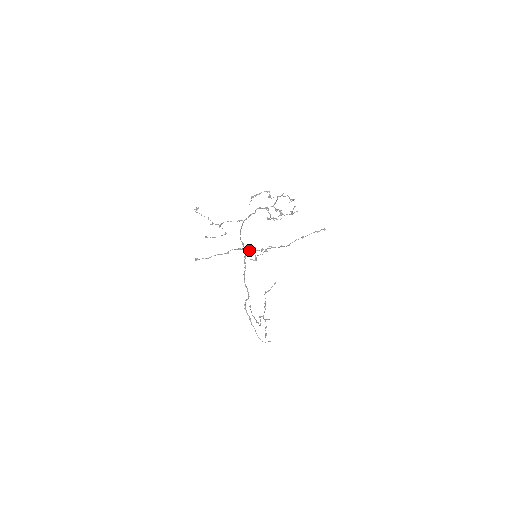
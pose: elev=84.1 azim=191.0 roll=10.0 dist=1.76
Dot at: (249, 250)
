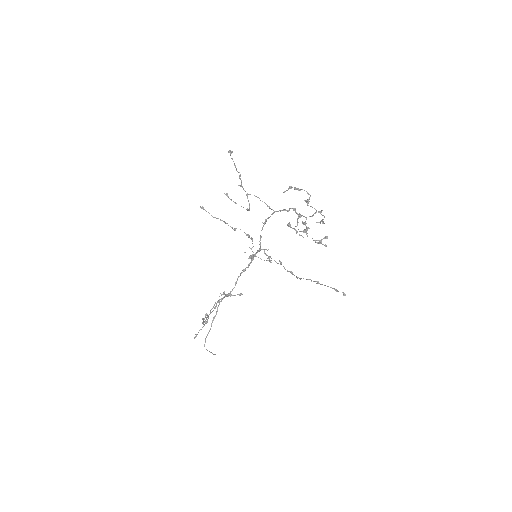
Dot at: occluded
